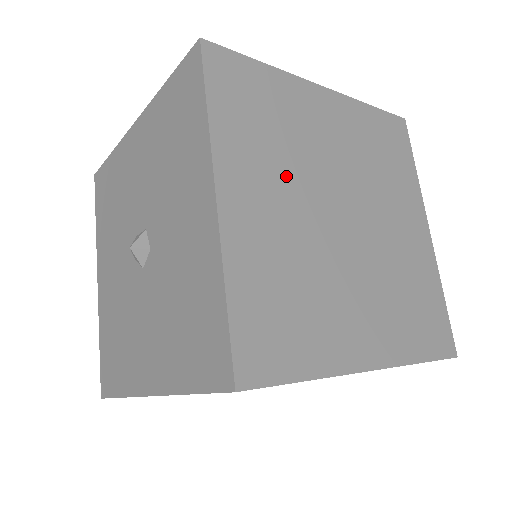
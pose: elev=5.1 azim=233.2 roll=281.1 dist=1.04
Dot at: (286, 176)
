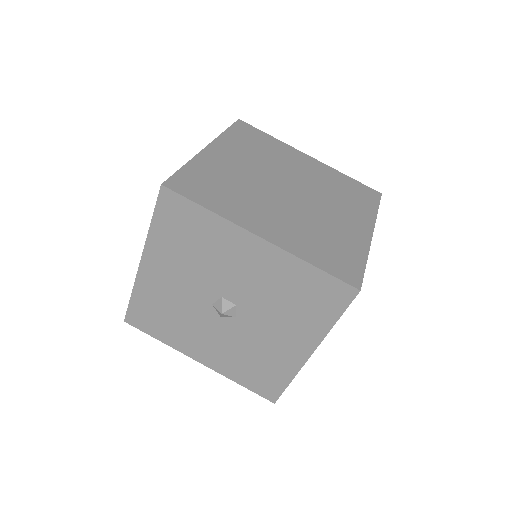
Dot at: occluded
